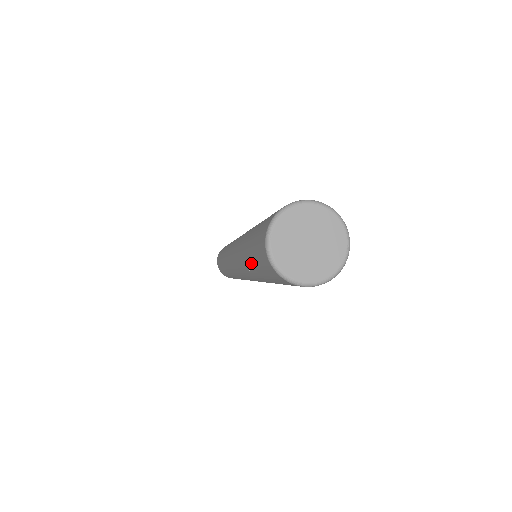
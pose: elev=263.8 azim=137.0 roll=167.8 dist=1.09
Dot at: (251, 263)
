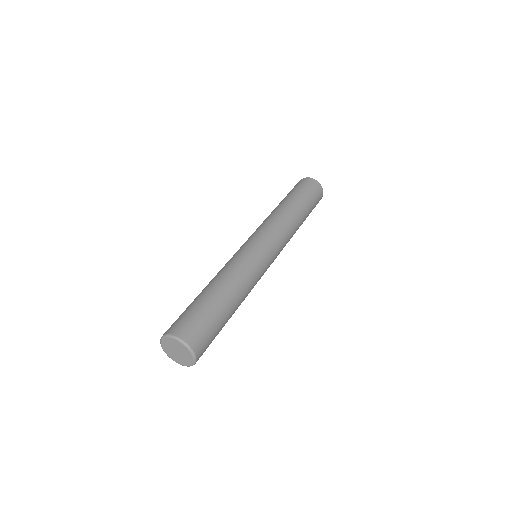
Dot at: occluded
